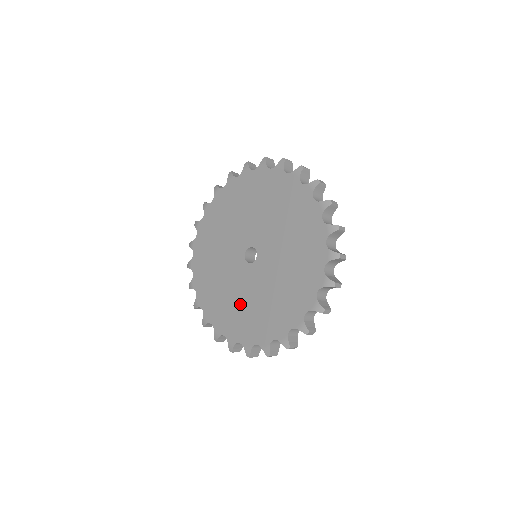
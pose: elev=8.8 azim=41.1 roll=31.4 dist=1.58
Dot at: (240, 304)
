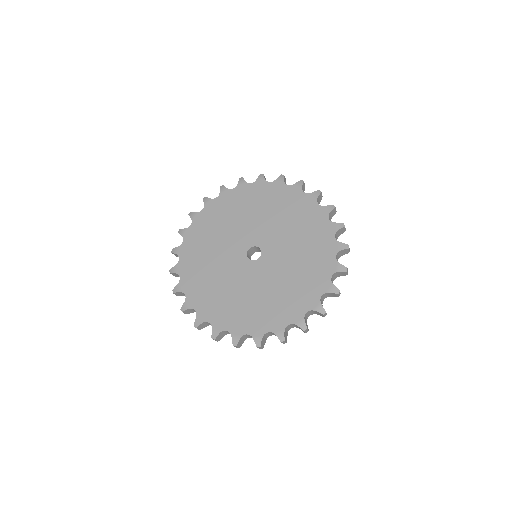
Dot at: (234, 295)
